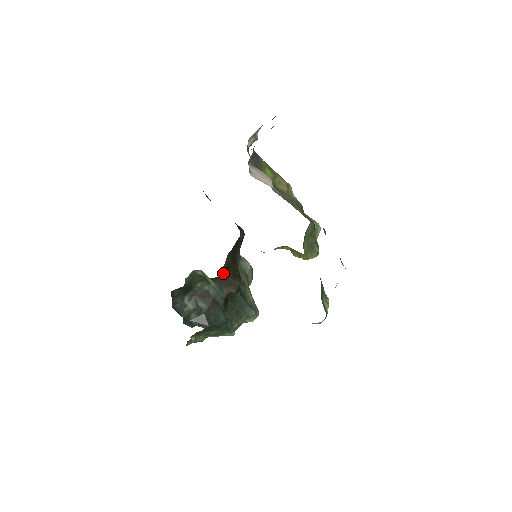
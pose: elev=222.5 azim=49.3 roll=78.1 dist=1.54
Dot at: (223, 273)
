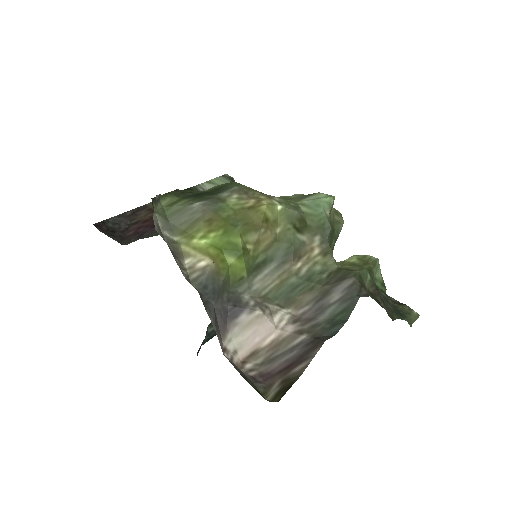
Dot at: occluded
